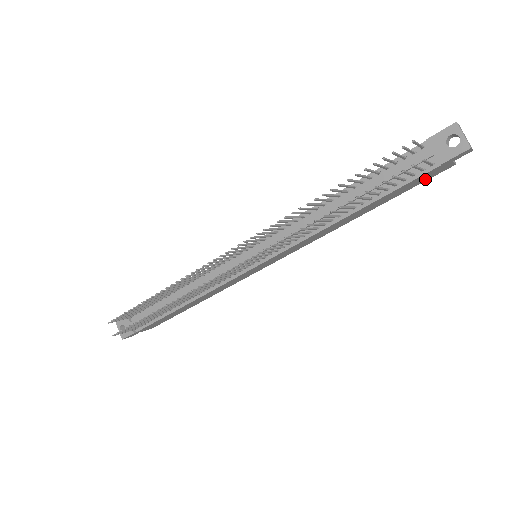
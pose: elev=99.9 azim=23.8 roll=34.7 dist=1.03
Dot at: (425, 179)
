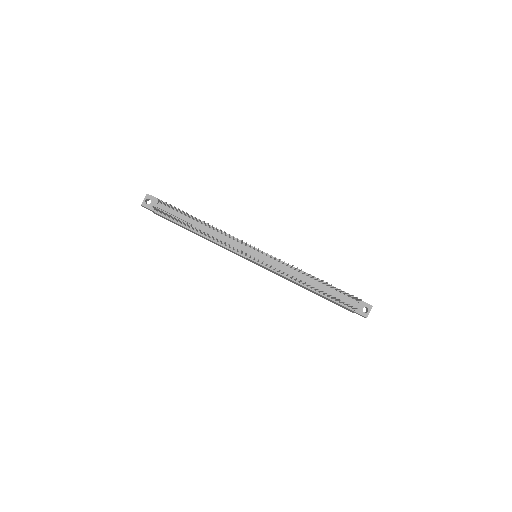
Dot at: (341, 306)
